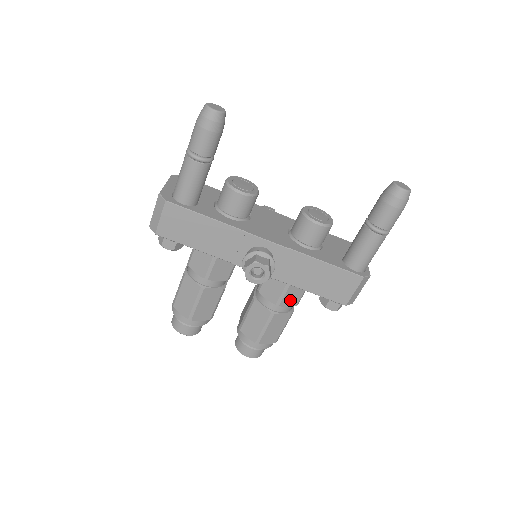
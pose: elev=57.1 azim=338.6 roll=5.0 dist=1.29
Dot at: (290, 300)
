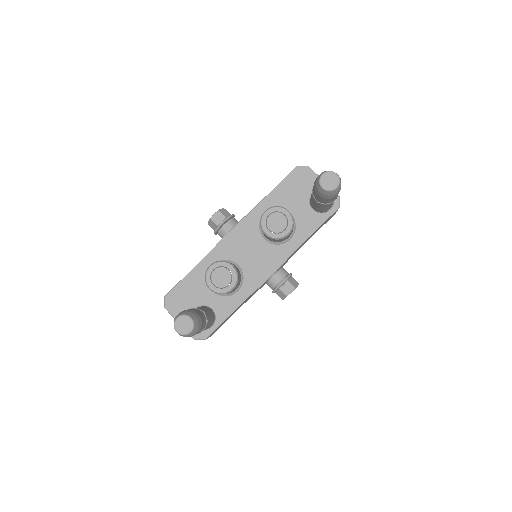
Dot at: occluded
